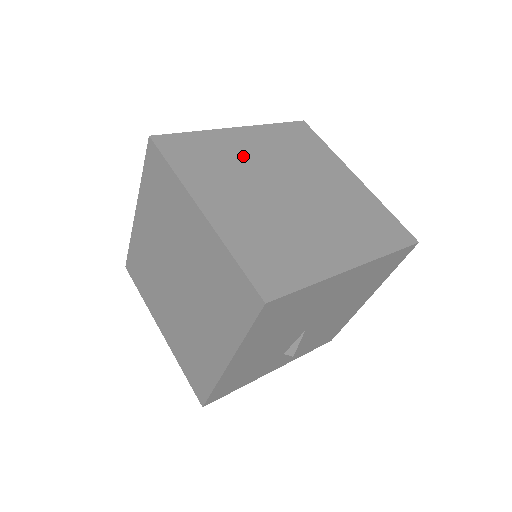
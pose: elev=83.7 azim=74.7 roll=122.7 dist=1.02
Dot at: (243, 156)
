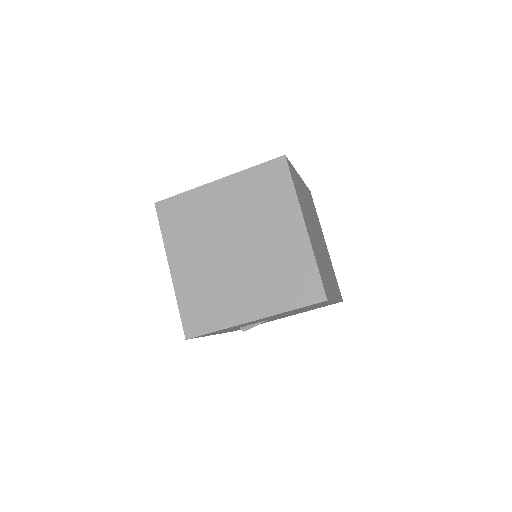
Dot at: (305, 199)
